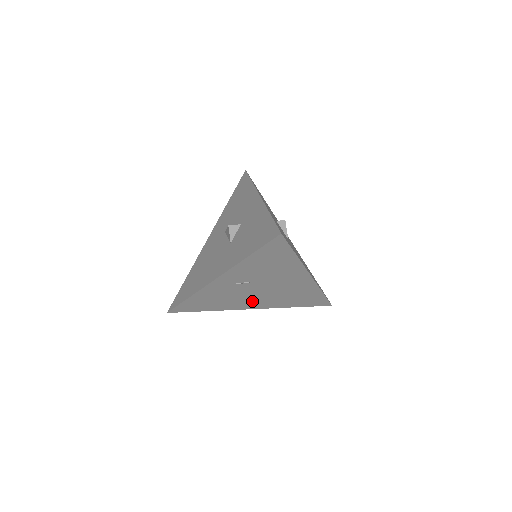
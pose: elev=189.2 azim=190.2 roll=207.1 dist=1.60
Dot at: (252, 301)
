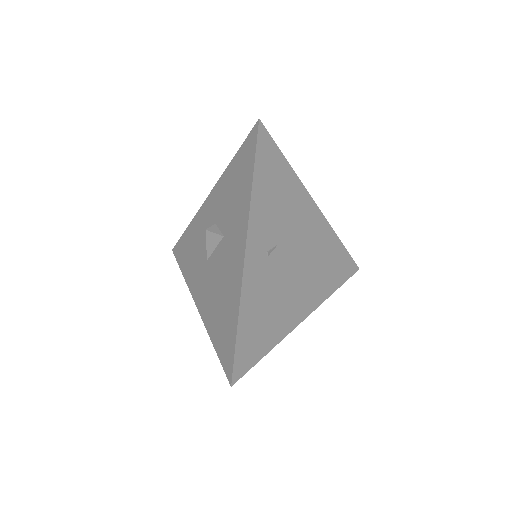
Dot at: (298, 296)
